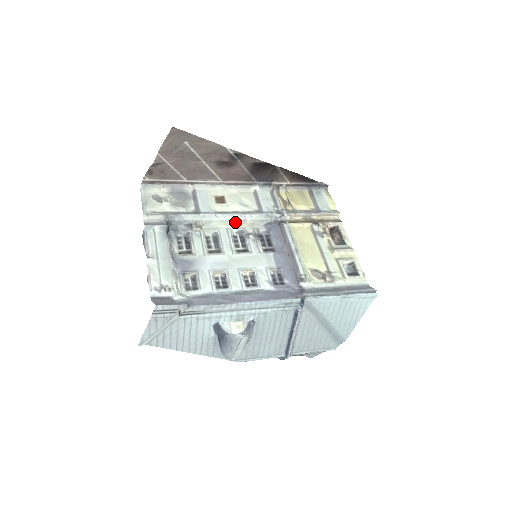
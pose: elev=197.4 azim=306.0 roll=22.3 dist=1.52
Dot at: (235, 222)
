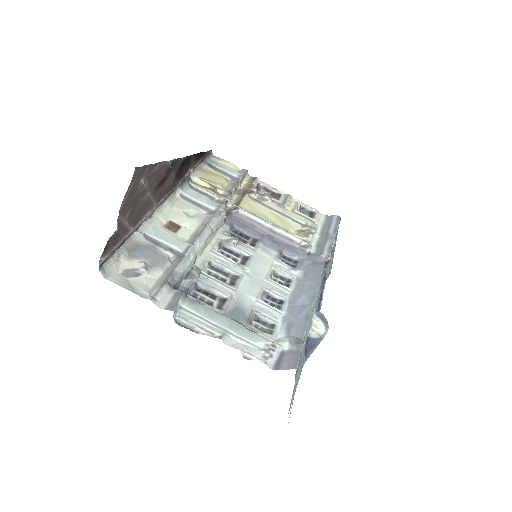
Dot at: (208, 239)
